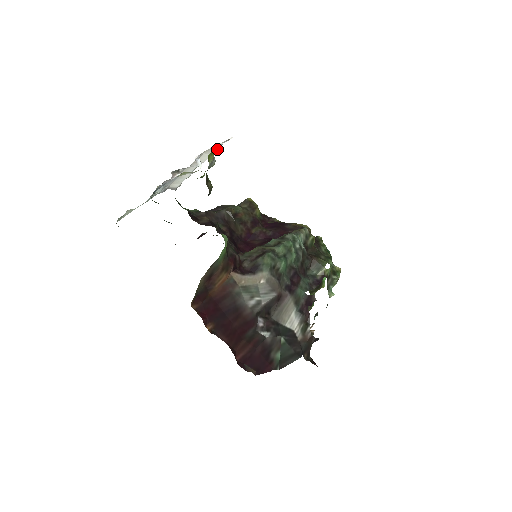
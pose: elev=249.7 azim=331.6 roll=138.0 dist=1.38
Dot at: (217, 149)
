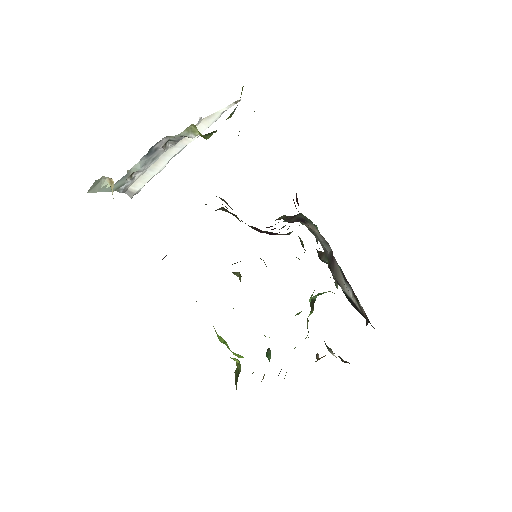
Dot at: (215, 120)
